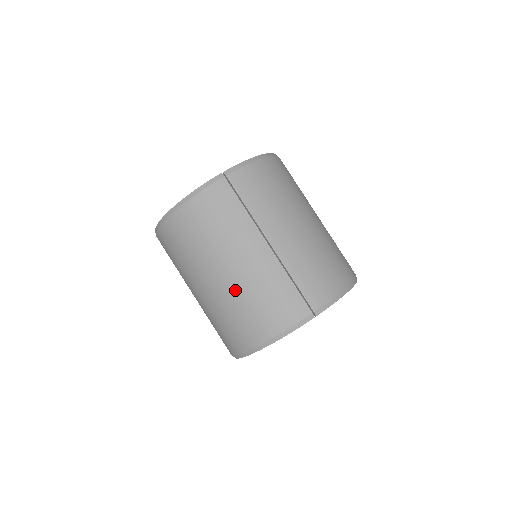
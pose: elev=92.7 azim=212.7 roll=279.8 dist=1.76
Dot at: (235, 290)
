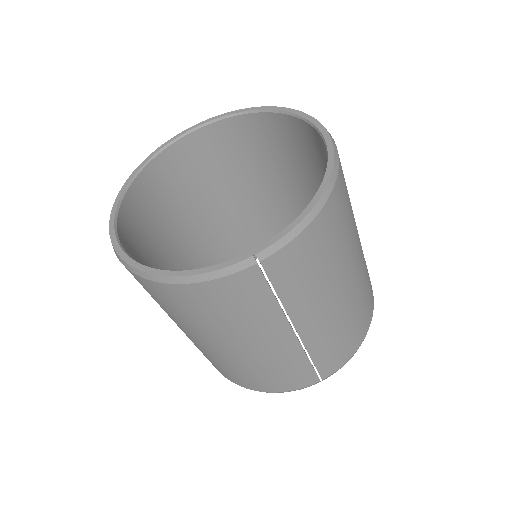
Dot at: (235, 360)
